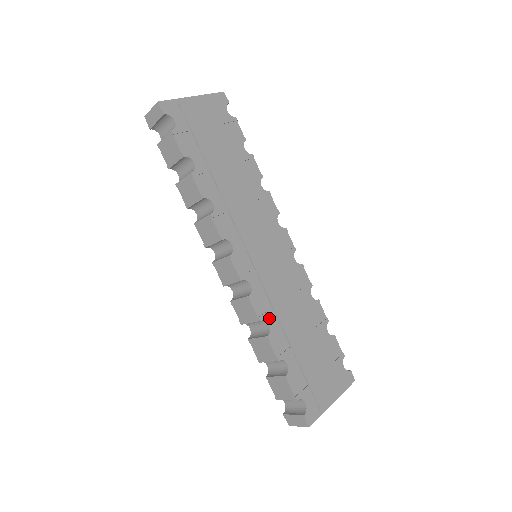
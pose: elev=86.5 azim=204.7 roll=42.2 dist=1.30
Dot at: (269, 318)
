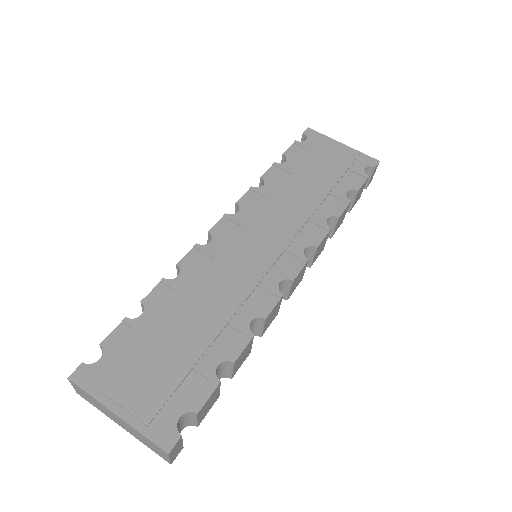
Dot at: (186, 273)
